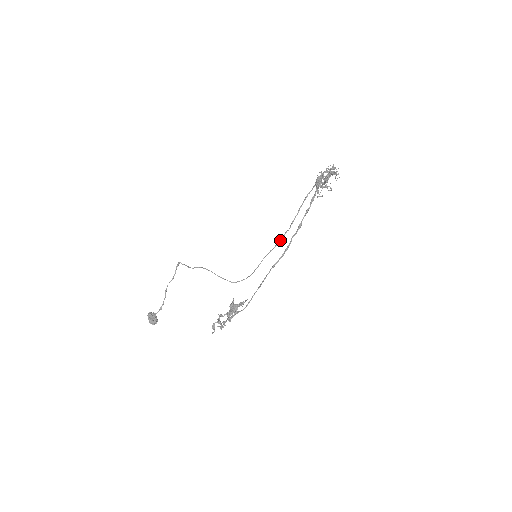
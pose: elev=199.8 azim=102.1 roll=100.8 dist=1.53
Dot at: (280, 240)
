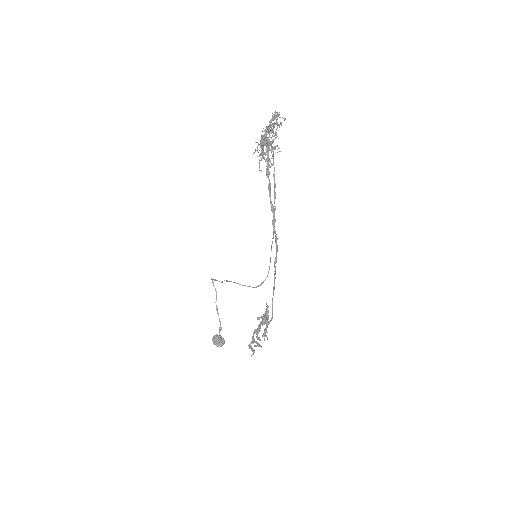
Dot at: occluded
